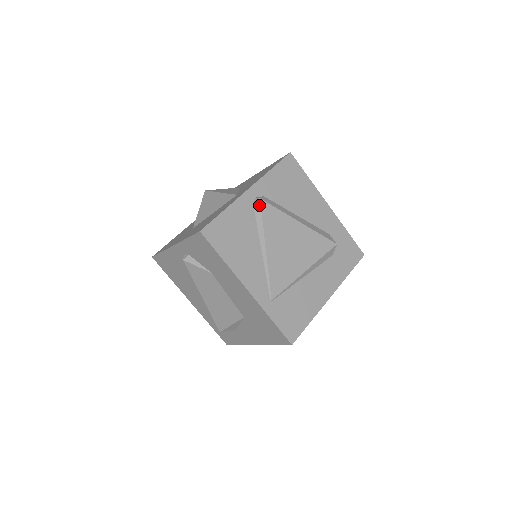
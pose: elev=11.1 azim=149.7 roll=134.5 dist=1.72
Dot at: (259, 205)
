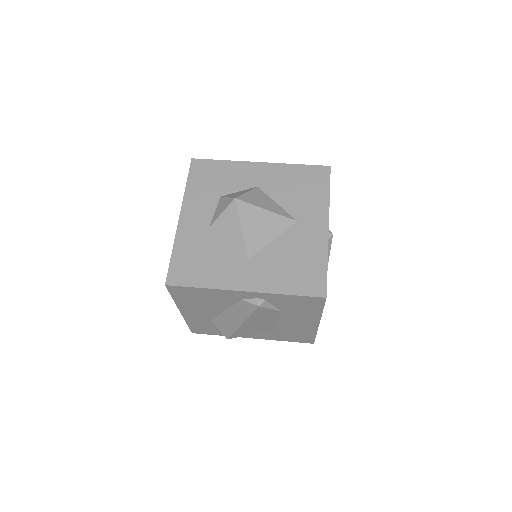
Dot at: (331, 241)
